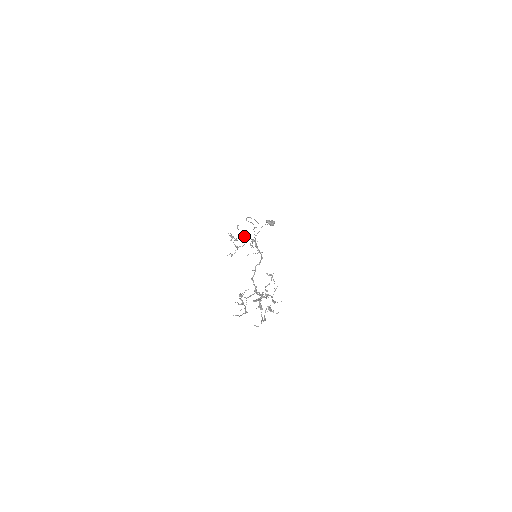
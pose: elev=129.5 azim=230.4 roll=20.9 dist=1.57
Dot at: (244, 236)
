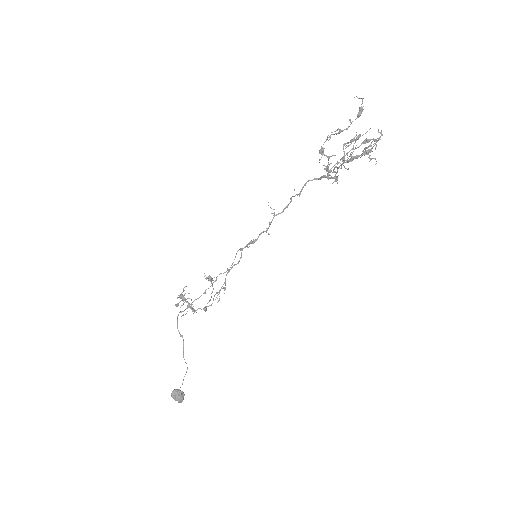
Dot at: (194, 310)
